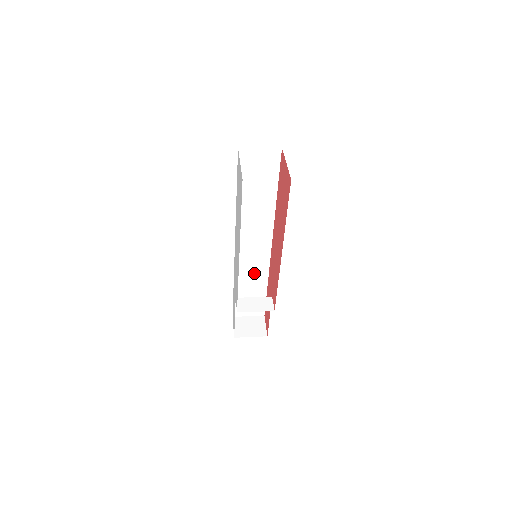
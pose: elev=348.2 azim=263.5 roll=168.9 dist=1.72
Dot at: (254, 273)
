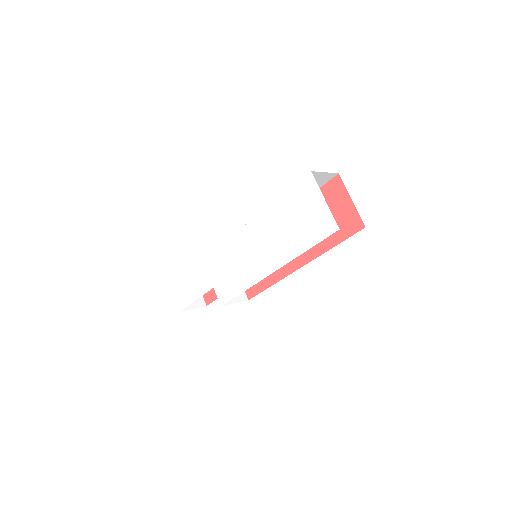
Dot at: occluded
